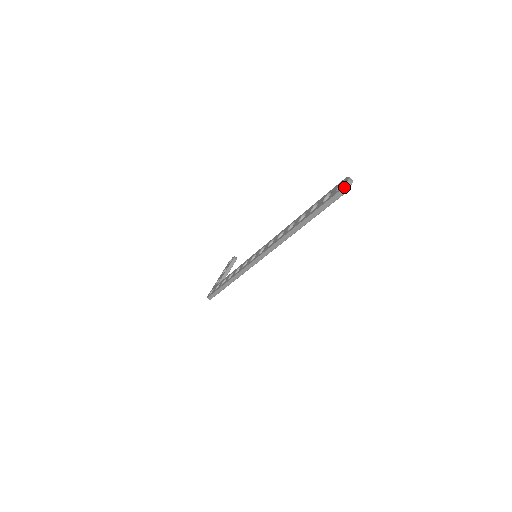
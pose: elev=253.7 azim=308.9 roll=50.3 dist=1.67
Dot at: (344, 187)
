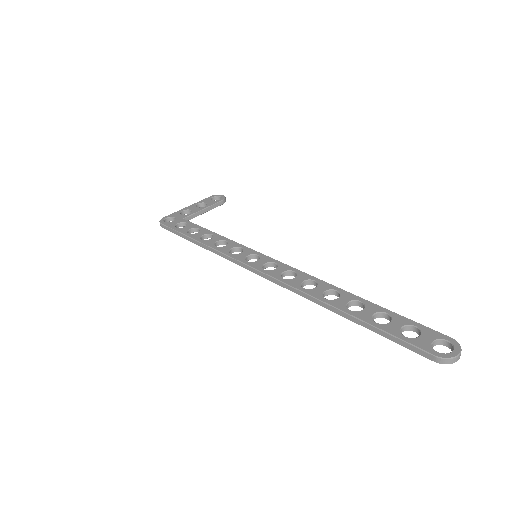
Dot at: (448, 359)
